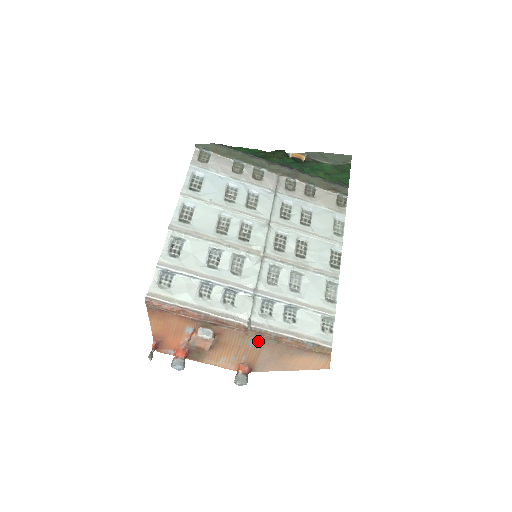
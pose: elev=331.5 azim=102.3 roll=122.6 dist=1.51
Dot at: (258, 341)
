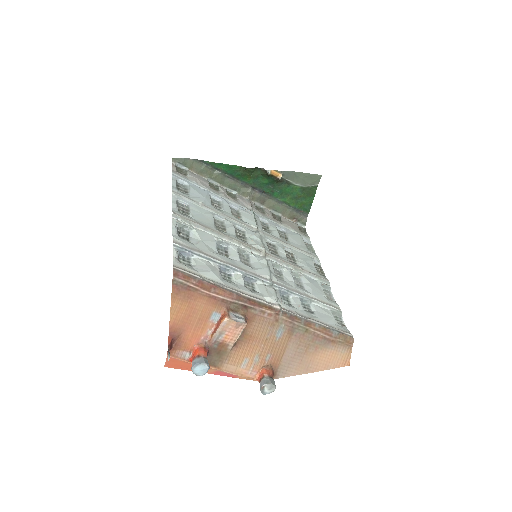
Dot at: (287, 330)
